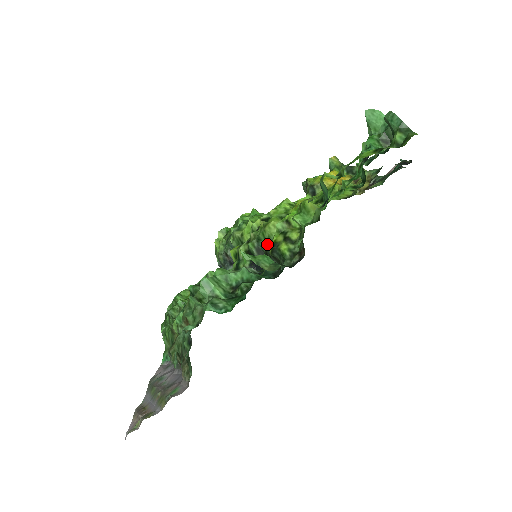
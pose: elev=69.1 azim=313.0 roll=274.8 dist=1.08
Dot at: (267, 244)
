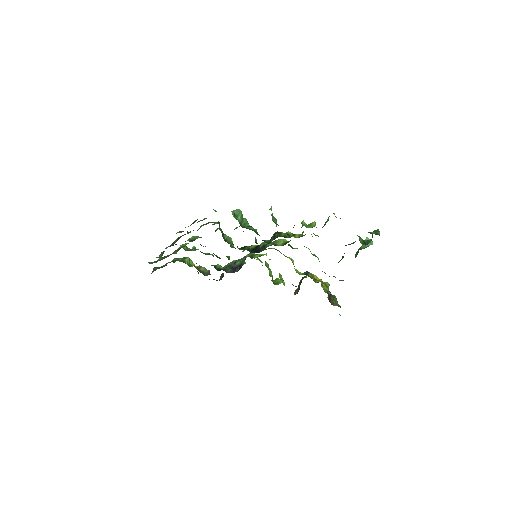
Dot at: (271, 245)
